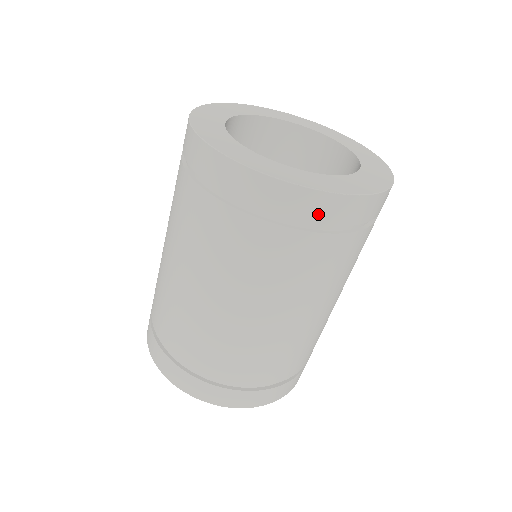
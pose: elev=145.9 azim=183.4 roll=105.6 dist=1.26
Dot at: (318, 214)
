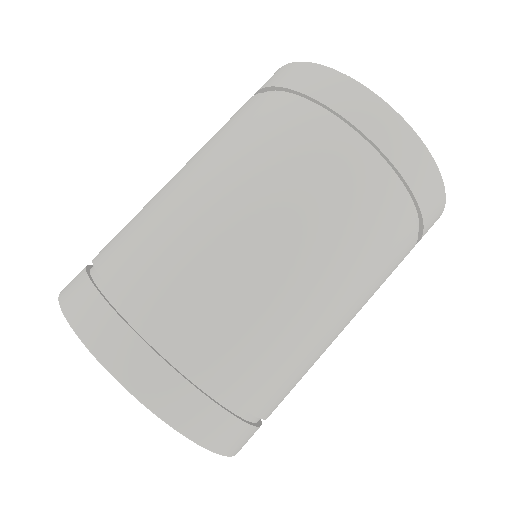
Dot at: (424, 192)
